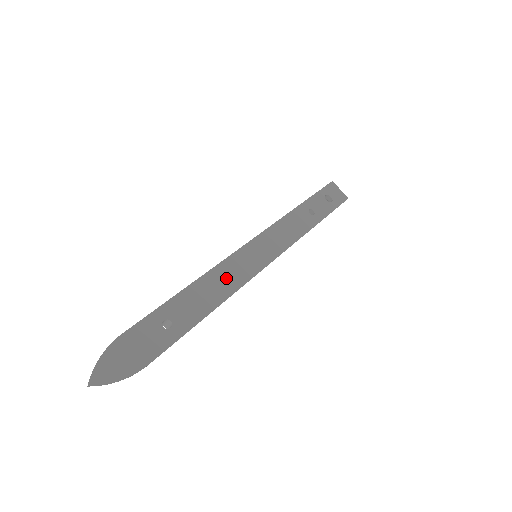
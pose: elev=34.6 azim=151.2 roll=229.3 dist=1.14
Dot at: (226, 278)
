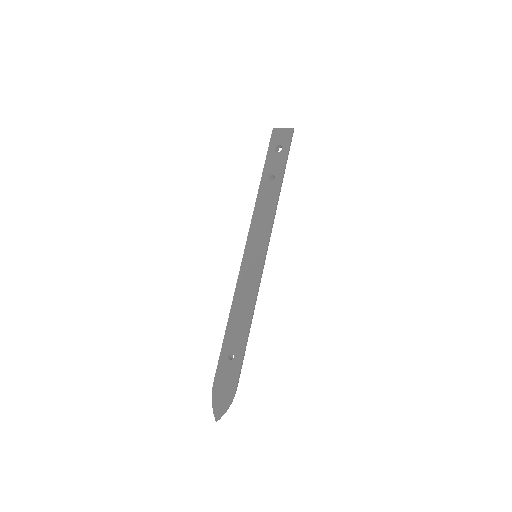
Dot at: (245, 294)
